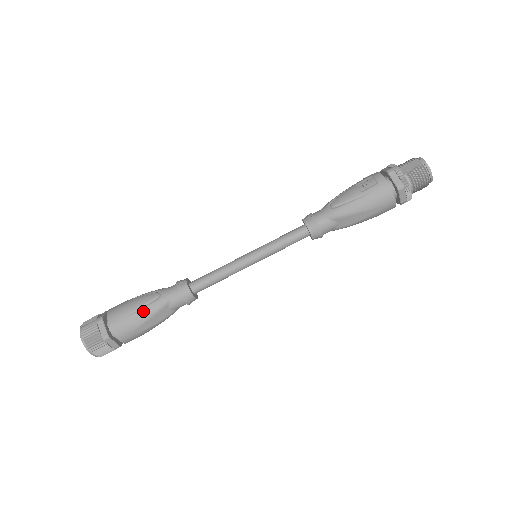
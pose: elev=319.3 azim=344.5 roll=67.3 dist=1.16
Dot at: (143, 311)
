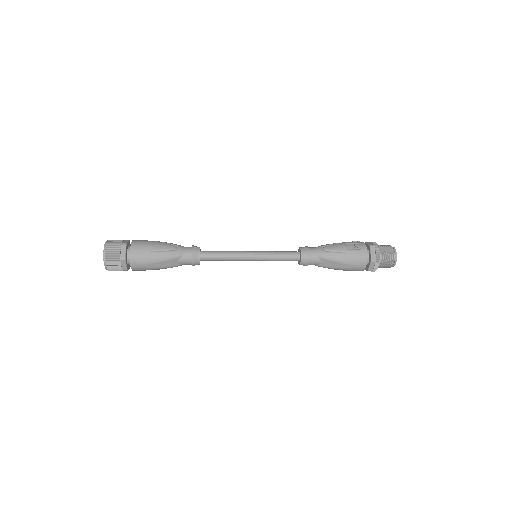
Dot at: (160, 254)
